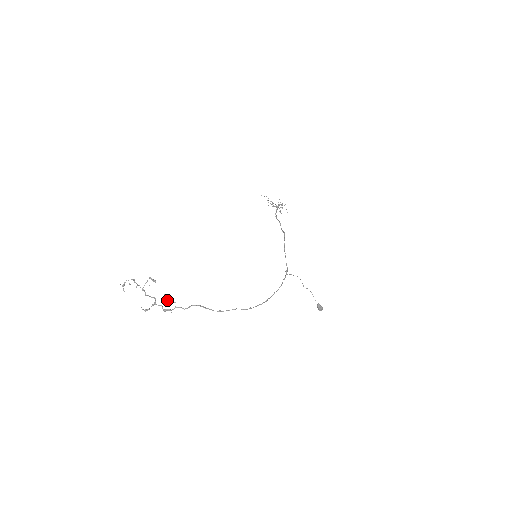
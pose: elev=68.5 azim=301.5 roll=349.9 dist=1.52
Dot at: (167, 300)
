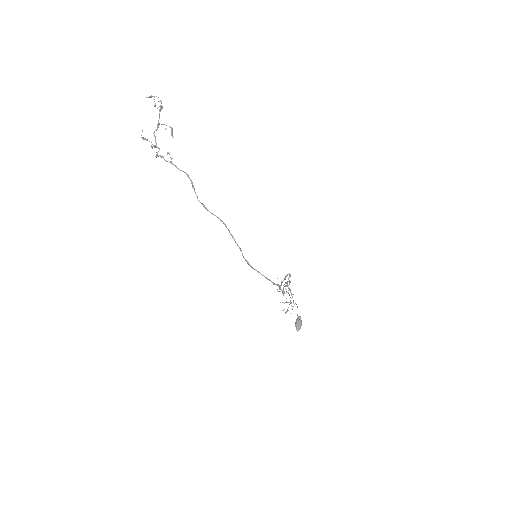
Dot at: (167, 153)
